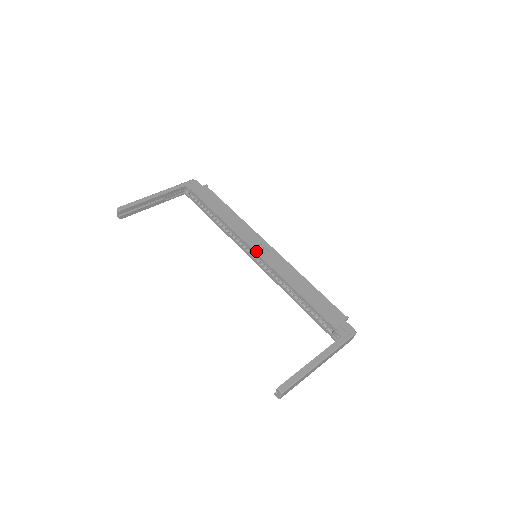
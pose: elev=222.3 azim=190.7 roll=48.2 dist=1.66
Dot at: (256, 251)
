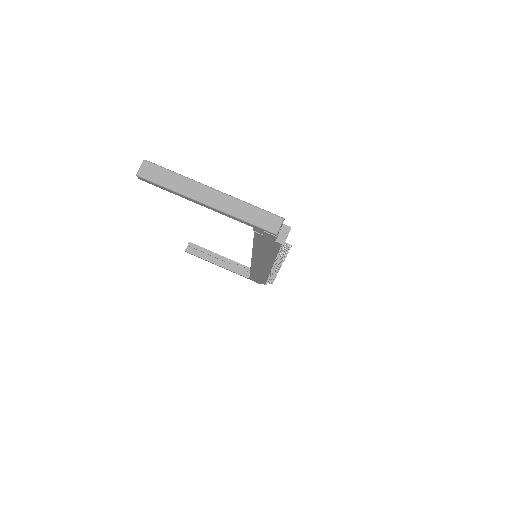
Dot at: occluded
